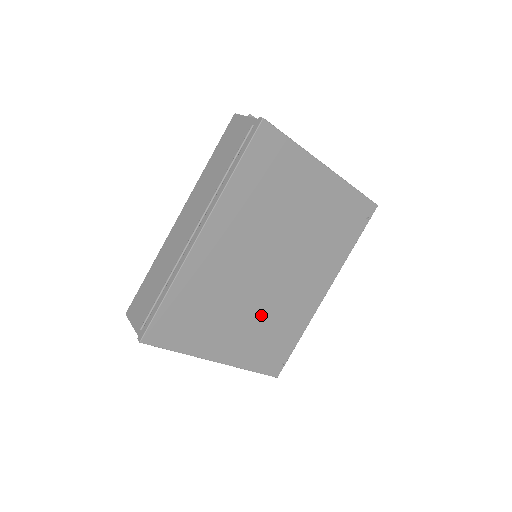
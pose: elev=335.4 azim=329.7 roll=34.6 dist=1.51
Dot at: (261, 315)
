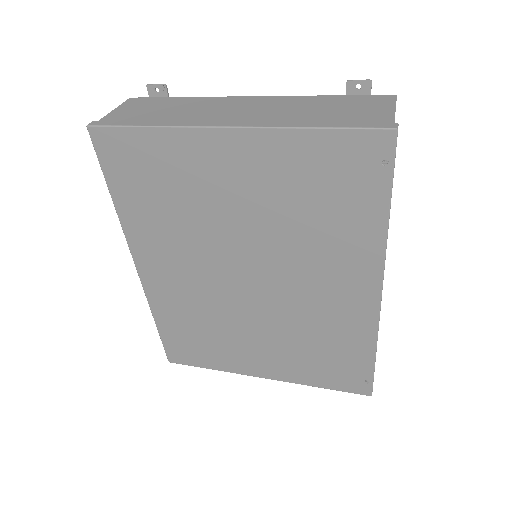
Dot at: (282, 332)
